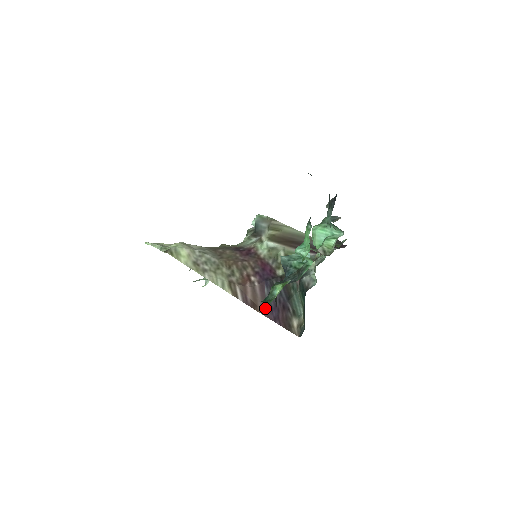
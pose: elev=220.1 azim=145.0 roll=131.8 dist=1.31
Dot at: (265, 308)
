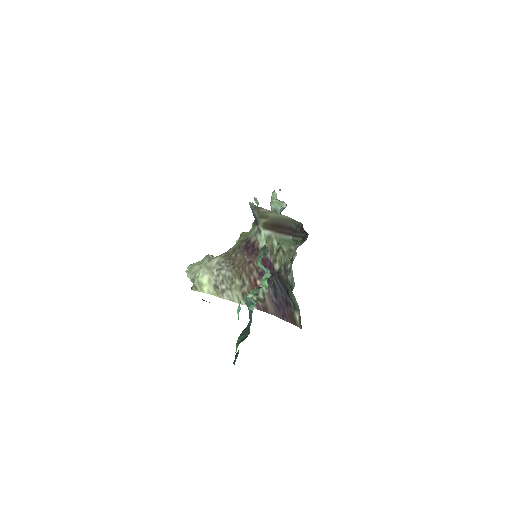
Dot at: (274, 308)
